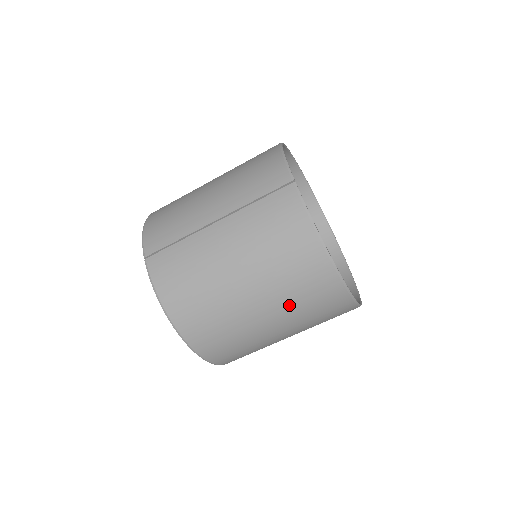
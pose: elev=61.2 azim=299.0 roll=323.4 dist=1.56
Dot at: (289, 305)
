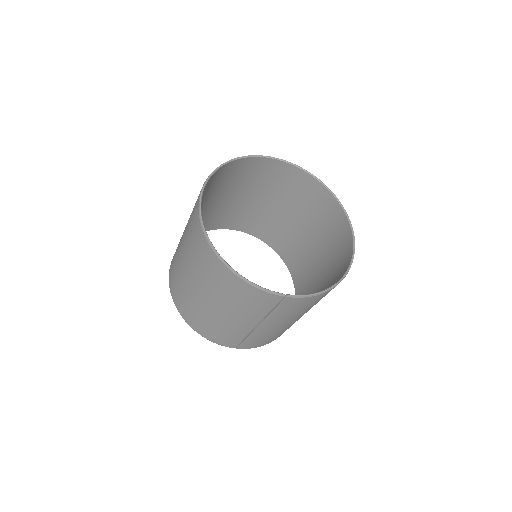
Dot at: occluded
